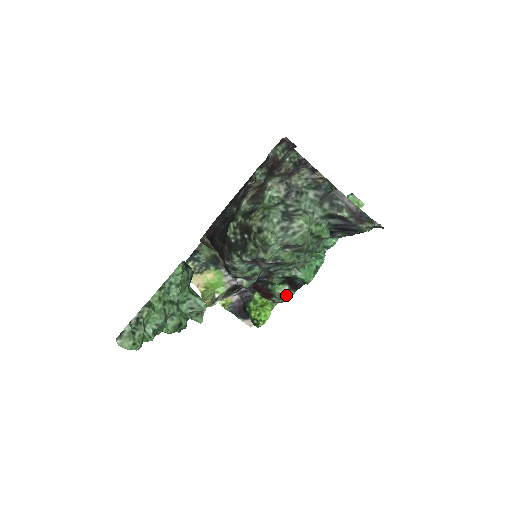
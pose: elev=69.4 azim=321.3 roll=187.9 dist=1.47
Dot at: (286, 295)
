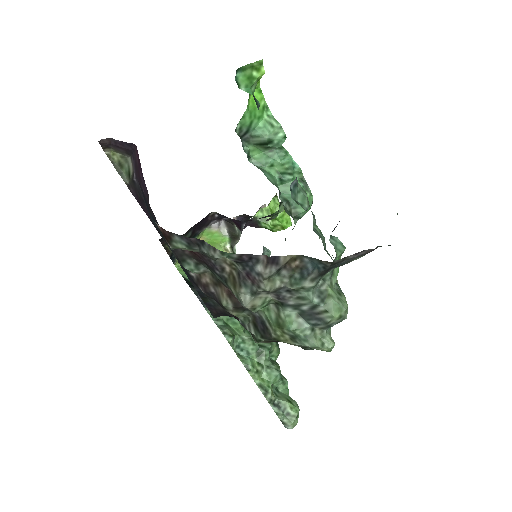
Dot at: occluded
